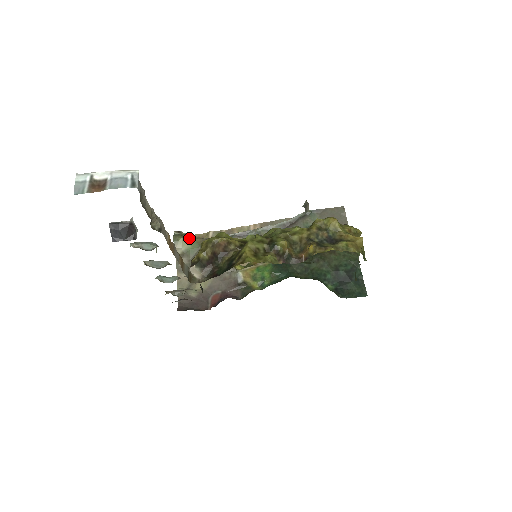
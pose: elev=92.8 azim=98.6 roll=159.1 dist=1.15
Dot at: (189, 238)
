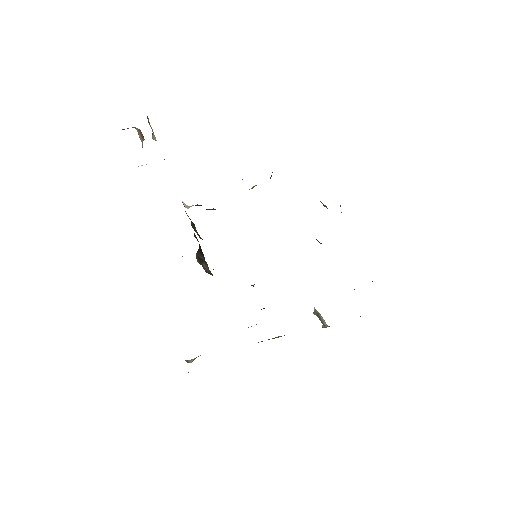
Dot at: occluded
